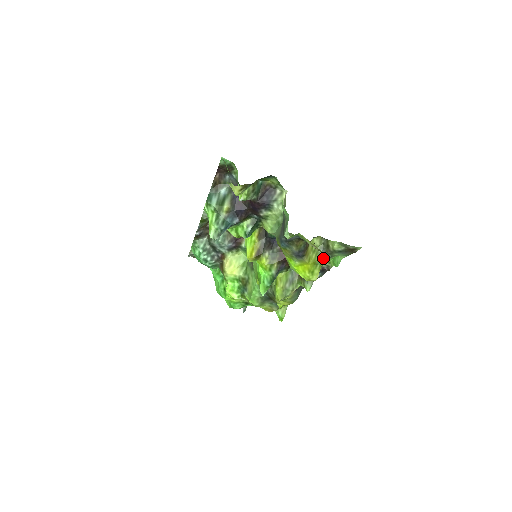
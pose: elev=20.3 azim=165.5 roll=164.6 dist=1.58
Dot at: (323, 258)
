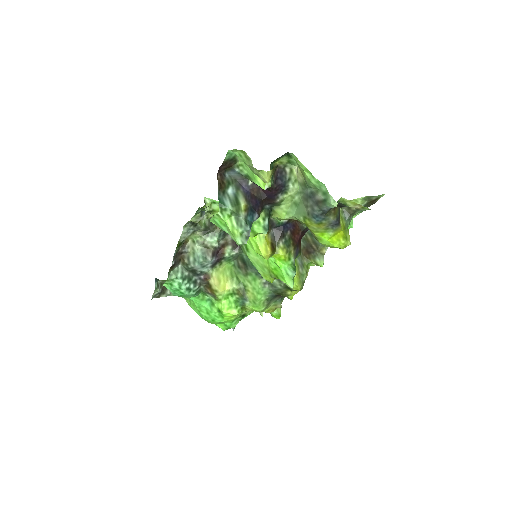
Dot at: (348, 221)
